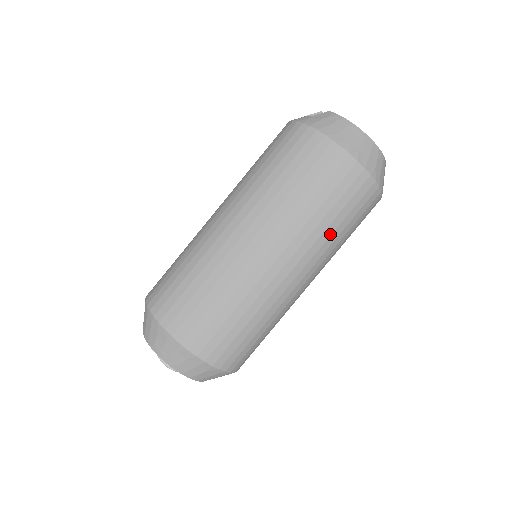
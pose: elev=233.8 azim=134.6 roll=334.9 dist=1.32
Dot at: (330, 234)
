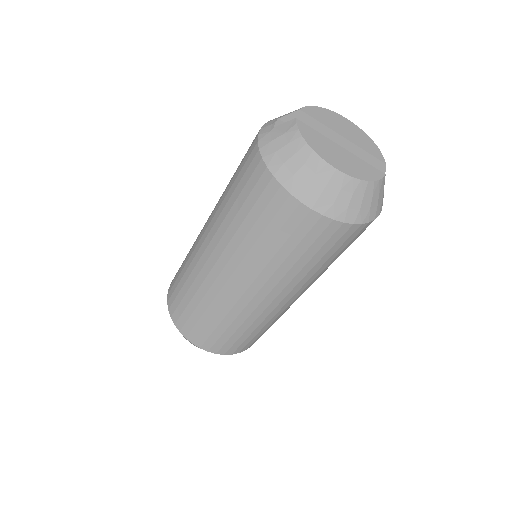
Dot at: (289, 268)
